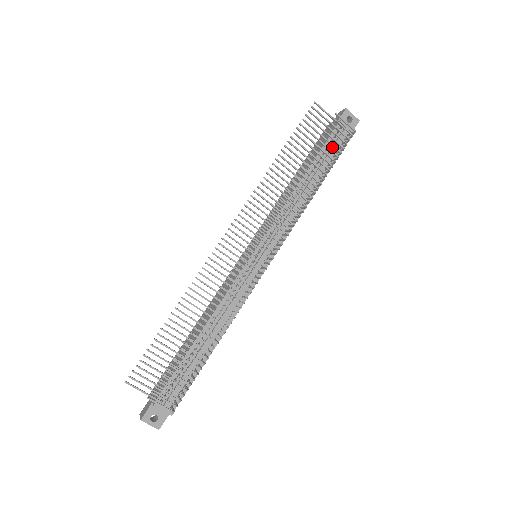
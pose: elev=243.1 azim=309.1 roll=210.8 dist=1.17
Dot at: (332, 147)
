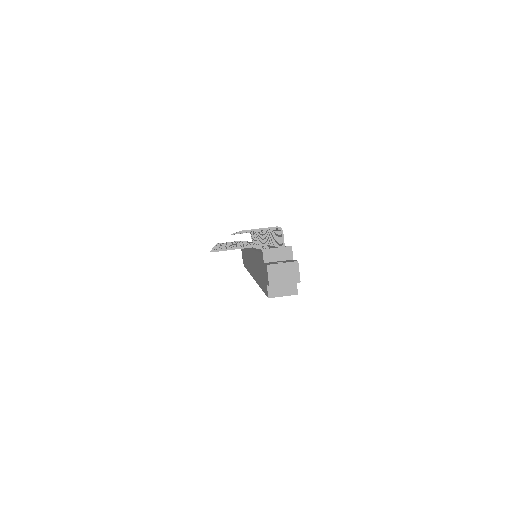
Dot at: occluded
